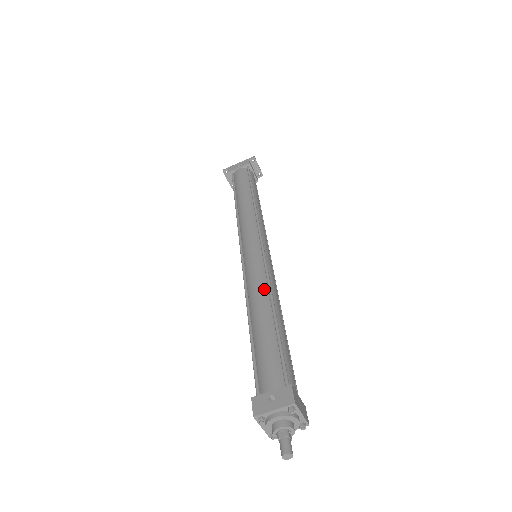
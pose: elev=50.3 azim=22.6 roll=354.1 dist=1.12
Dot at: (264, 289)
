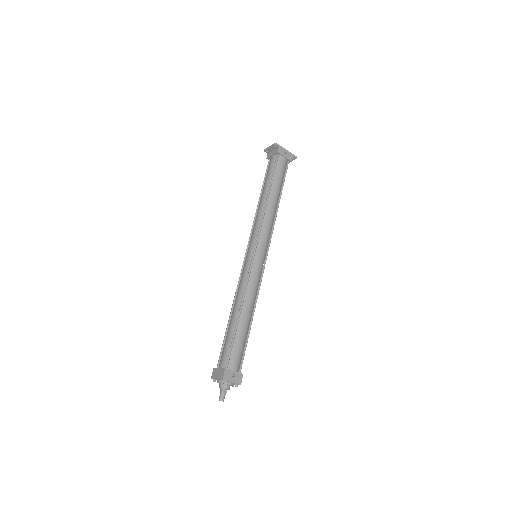
Dot at: (254, 298)
